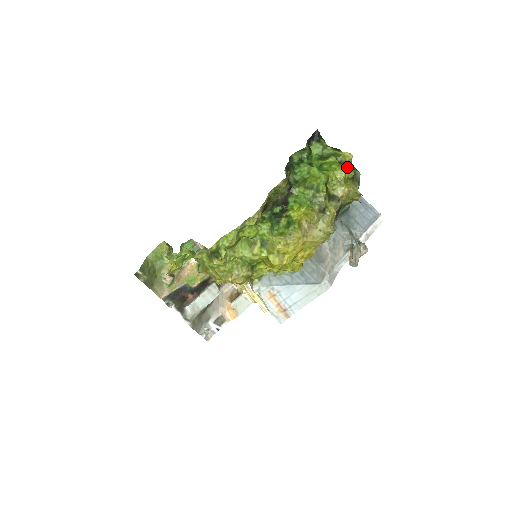
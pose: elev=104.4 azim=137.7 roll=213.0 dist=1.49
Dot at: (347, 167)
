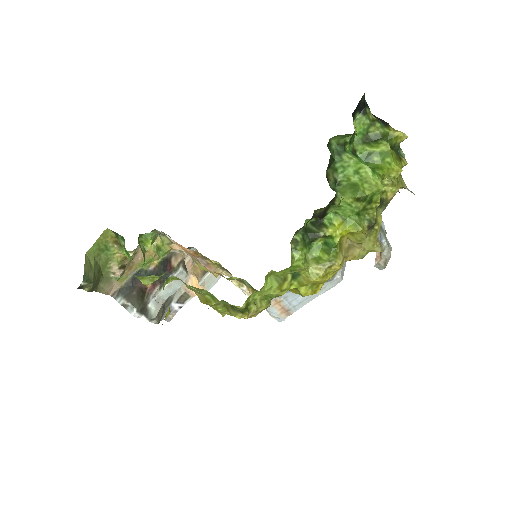
Dot at: (397, 153)
